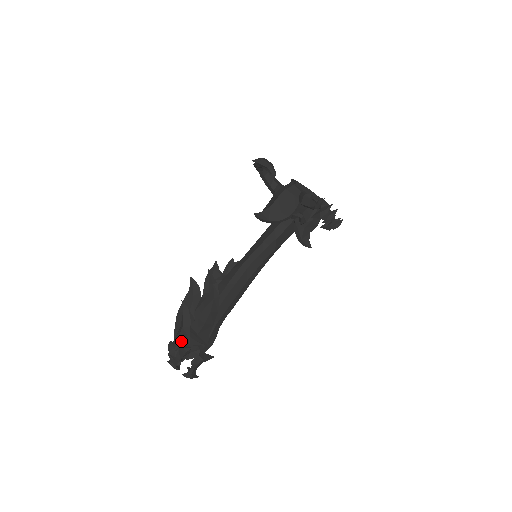
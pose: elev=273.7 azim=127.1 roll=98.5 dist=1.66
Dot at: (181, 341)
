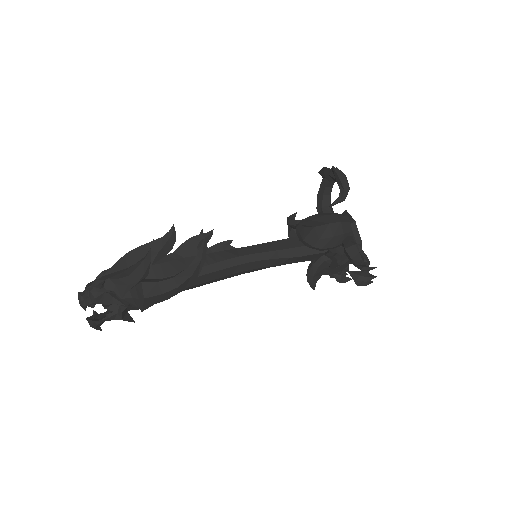
Dot at: (114, 286)
